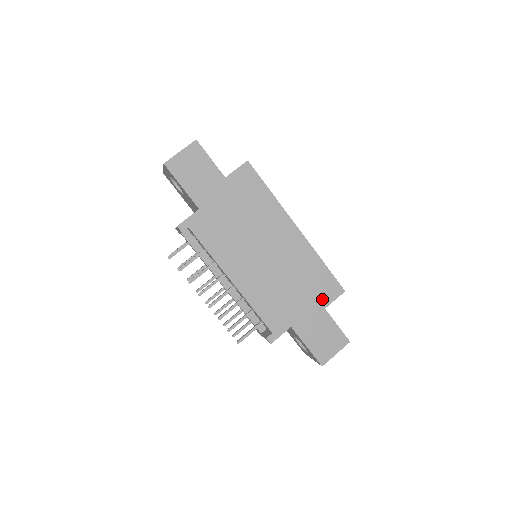
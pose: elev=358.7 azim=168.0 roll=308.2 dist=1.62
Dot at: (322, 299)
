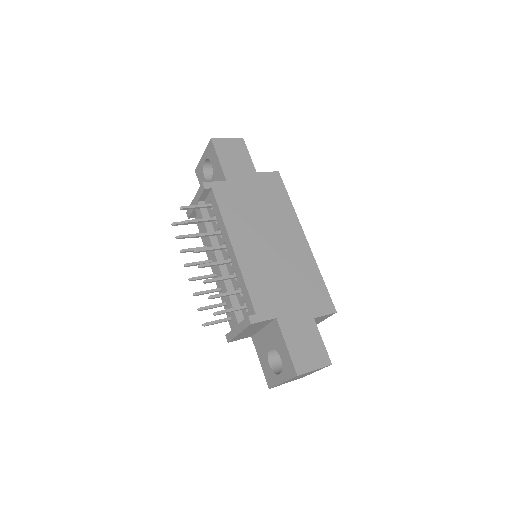
Dot at: (313, 308)
